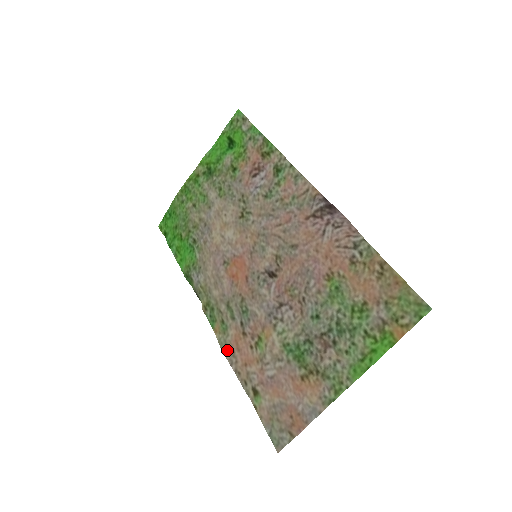
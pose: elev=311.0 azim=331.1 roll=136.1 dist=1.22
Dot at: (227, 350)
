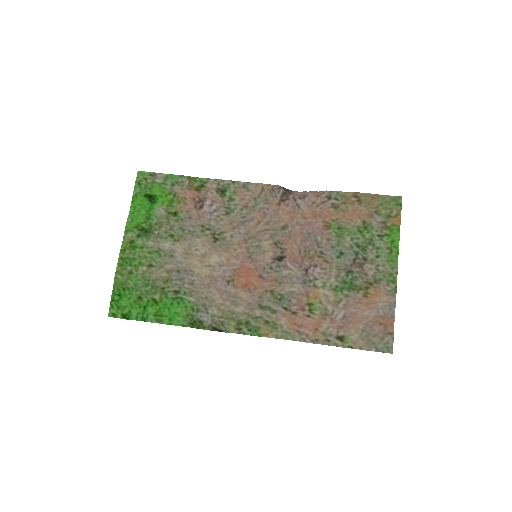
Dot at: (292, 335)
